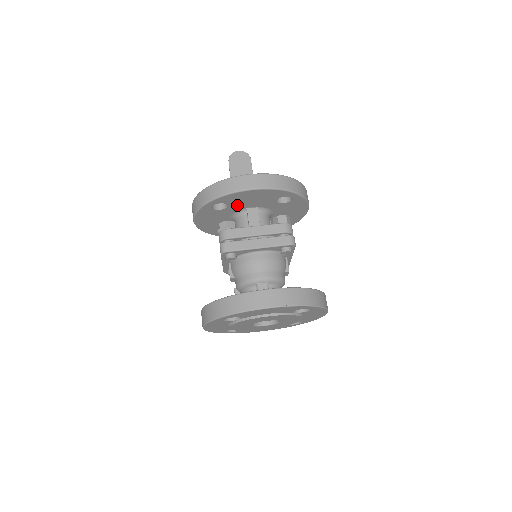
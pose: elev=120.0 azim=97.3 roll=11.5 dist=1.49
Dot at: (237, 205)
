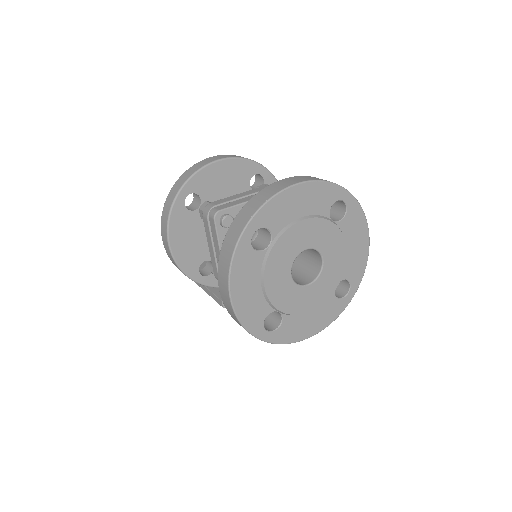
Dot at: (211, 198)
